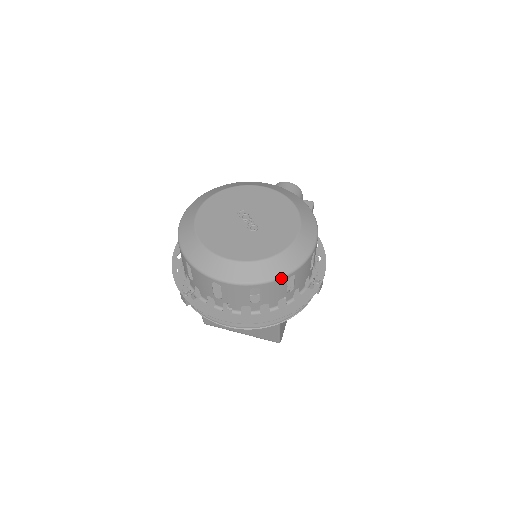
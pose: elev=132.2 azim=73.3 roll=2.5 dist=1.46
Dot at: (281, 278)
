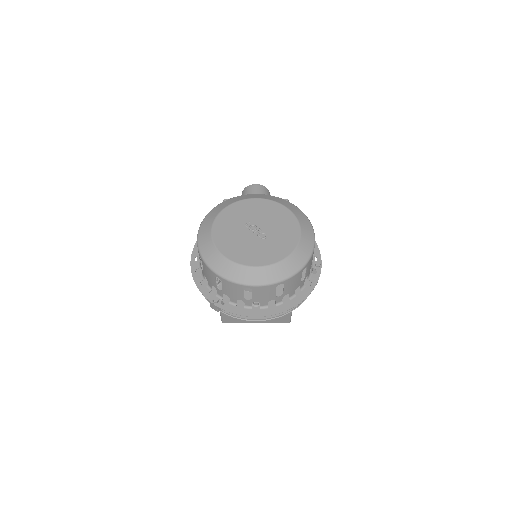
Dot at: (299, 272)
